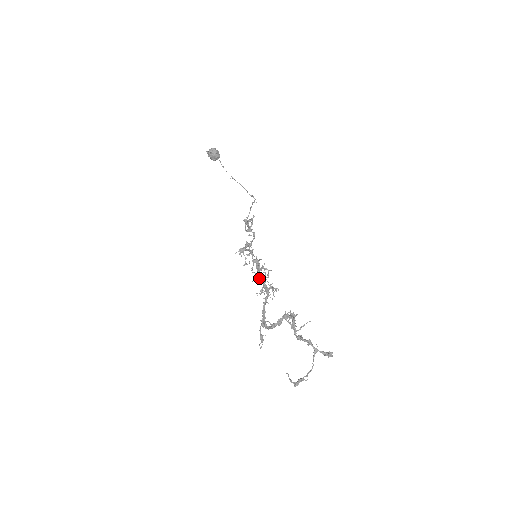
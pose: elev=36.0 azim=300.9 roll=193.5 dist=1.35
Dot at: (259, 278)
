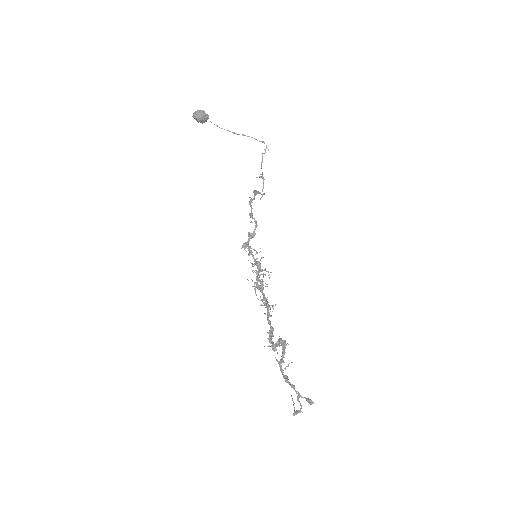
Dot at: (258, 289)
